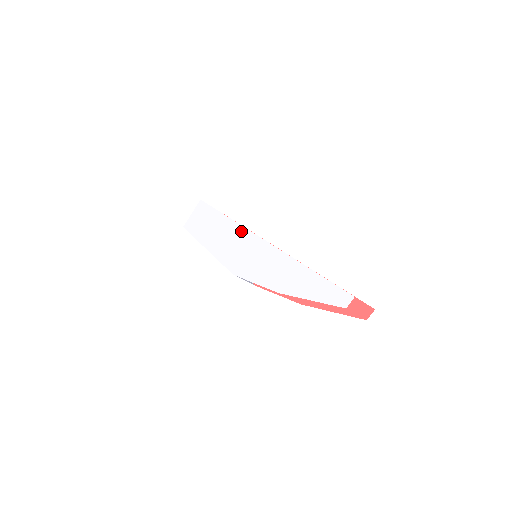
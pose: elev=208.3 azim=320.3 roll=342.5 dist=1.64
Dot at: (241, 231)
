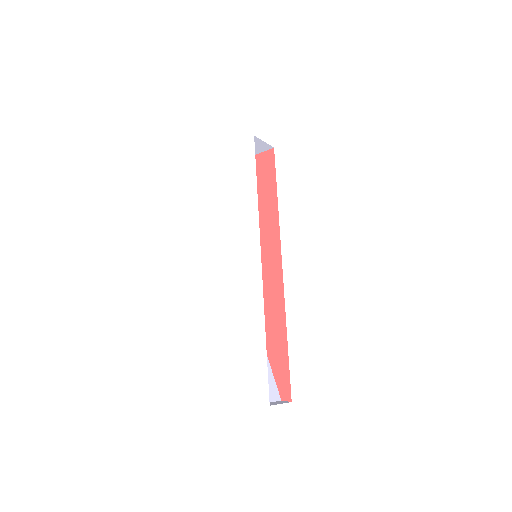
Dot at: (255, 229)
